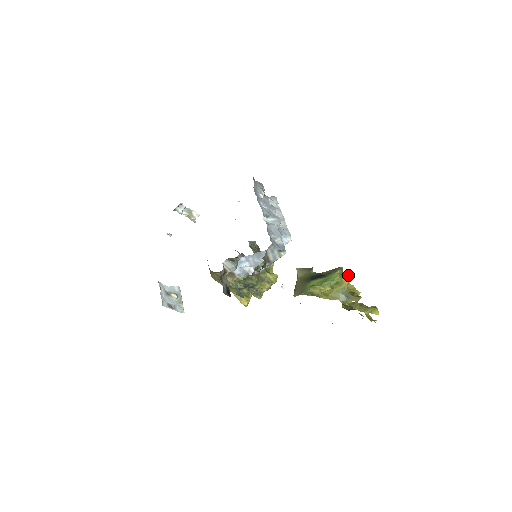
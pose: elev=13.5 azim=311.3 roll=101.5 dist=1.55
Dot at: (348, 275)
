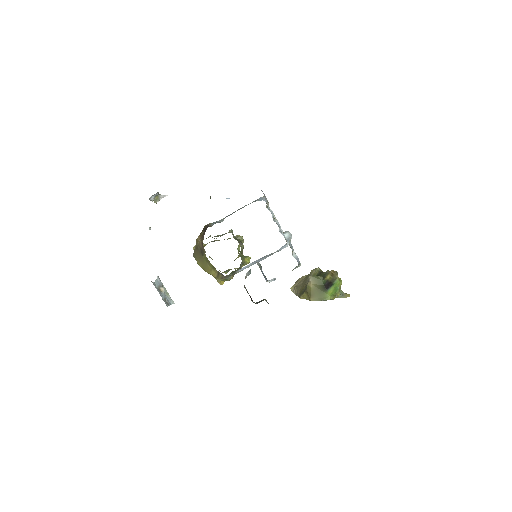
Dot at: occluded
